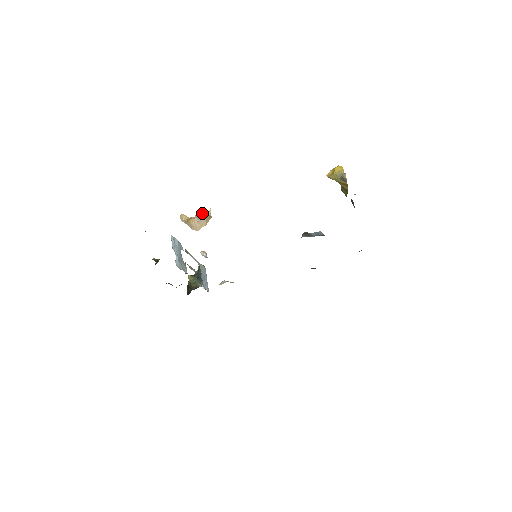
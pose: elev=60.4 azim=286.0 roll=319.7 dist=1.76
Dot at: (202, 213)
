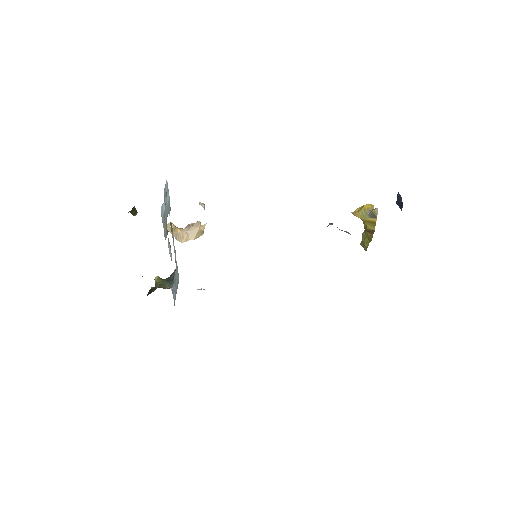
Dot at: (196, 222)
